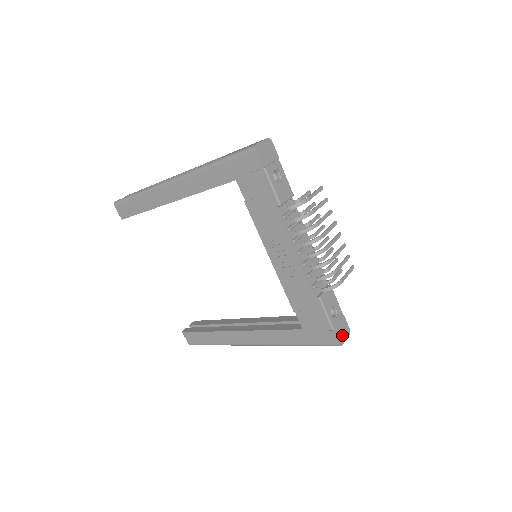
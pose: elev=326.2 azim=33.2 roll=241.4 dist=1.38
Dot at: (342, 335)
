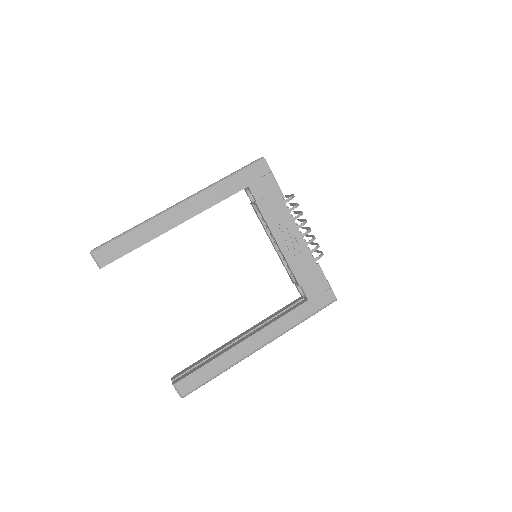
Dot at: occluded
